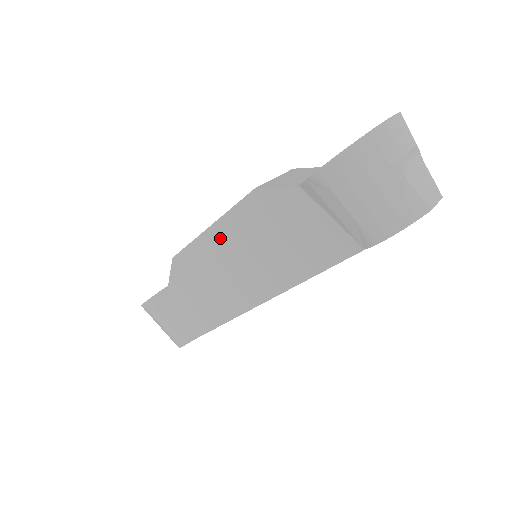
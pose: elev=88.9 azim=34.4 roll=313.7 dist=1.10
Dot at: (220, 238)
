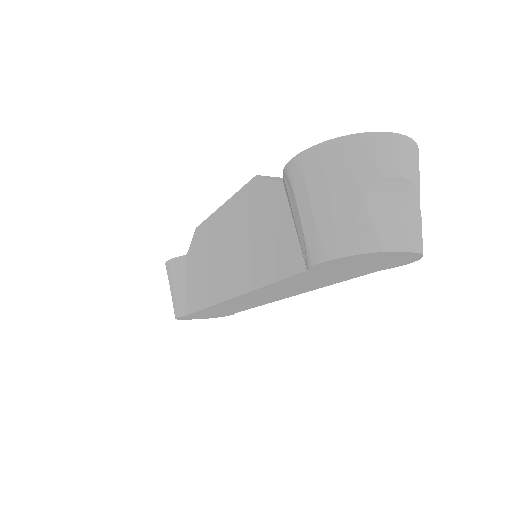
Dot at: (225, 219)
